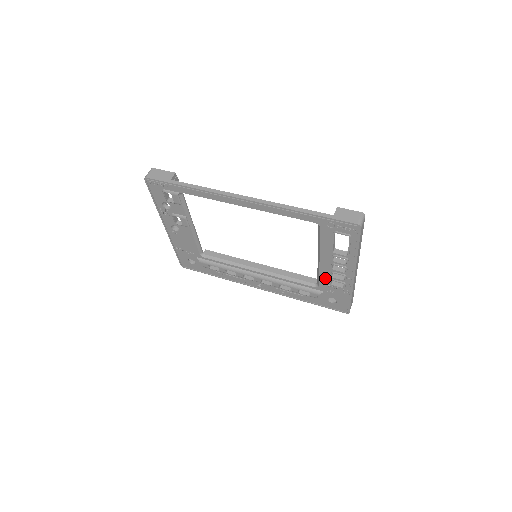
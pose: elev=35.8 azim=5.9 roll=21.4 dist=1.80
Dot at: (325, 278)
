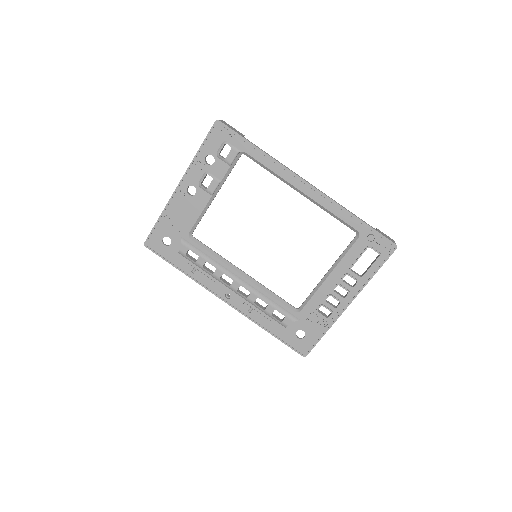
Dot at: (316, 301)
